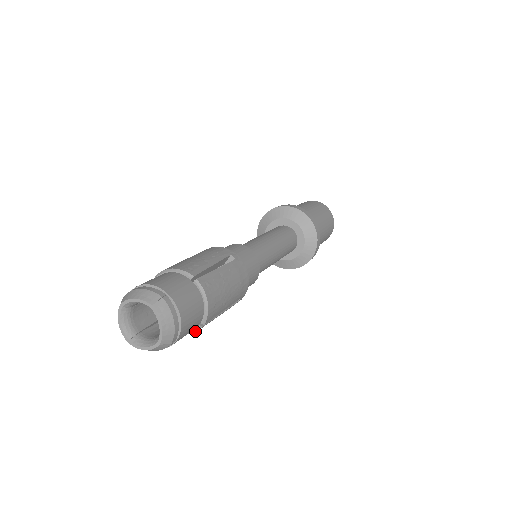
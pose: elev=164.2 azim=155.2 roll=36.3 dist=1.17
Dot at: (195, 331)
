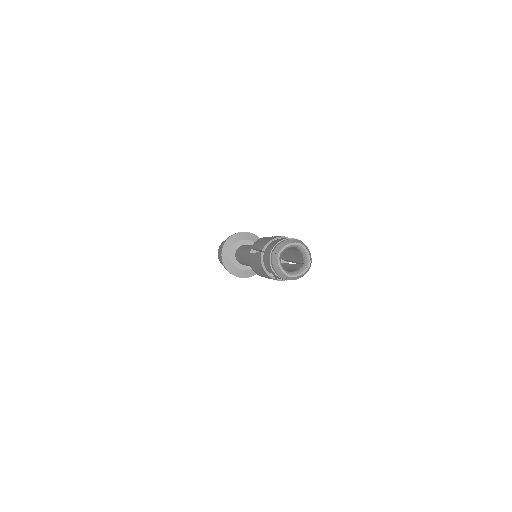
Dot at: occluded
